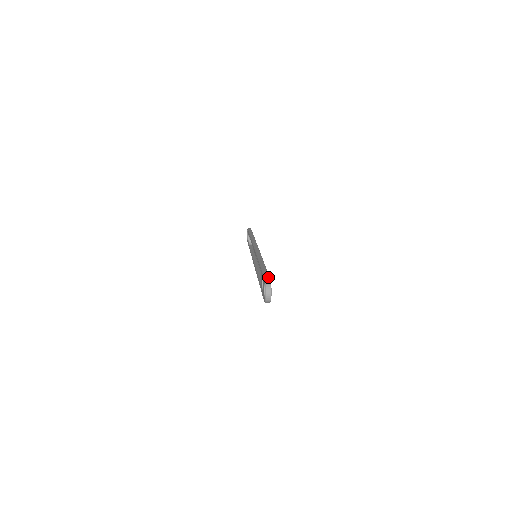
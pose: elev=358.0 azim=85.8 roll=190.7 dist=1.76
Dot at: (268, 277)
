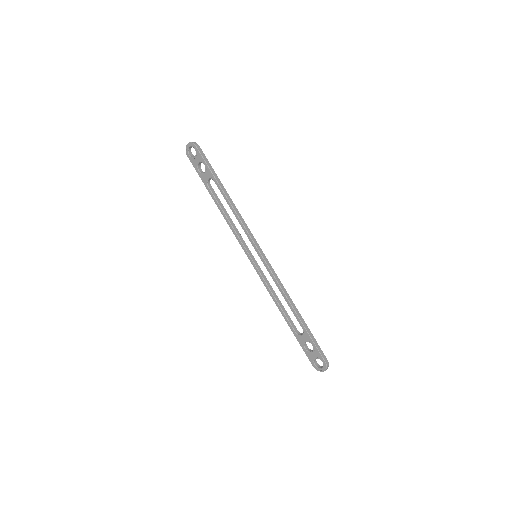
Dot at: (325, 356)
